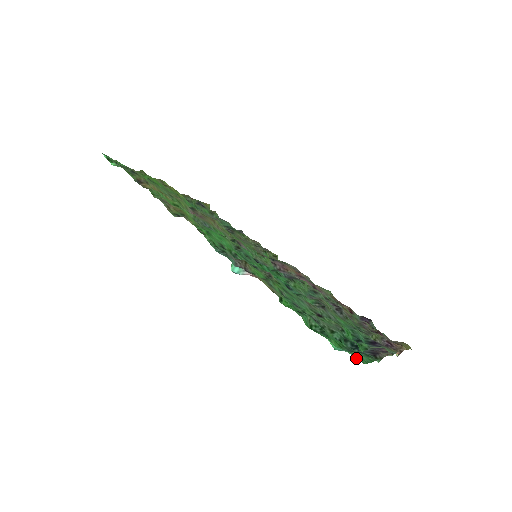
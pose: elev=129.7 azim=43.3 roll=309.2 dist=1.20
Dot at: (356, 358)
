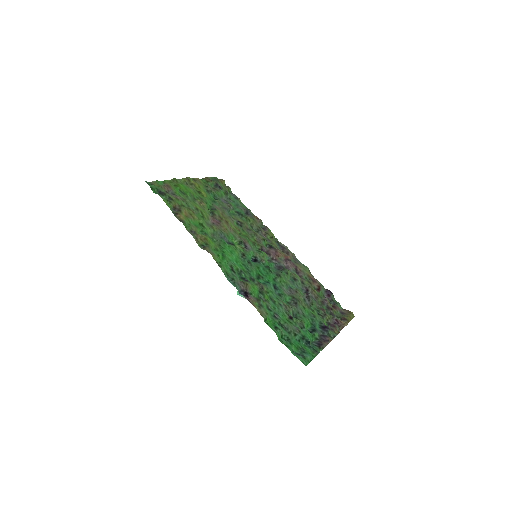
Dot at: (303, 363)
